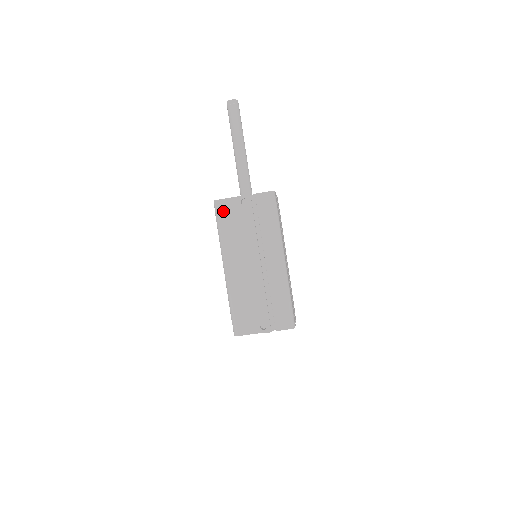
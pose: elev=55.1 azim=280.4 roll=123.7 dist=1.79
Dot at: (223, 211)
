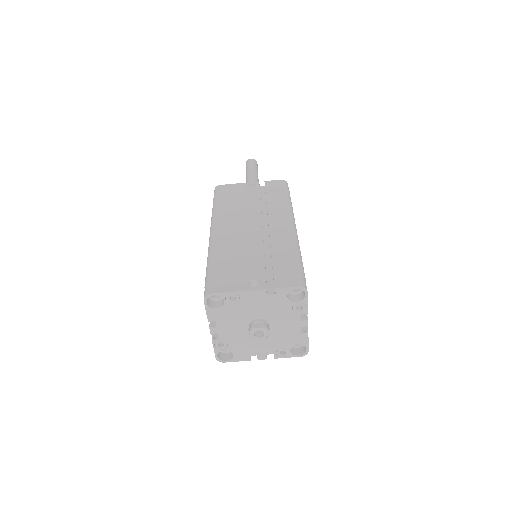
Dot at: (224, 191)
